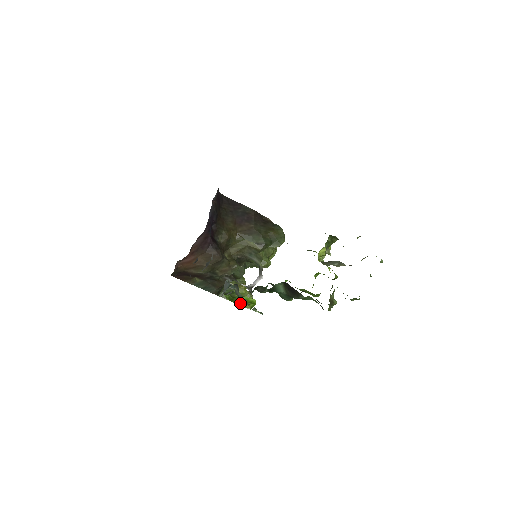
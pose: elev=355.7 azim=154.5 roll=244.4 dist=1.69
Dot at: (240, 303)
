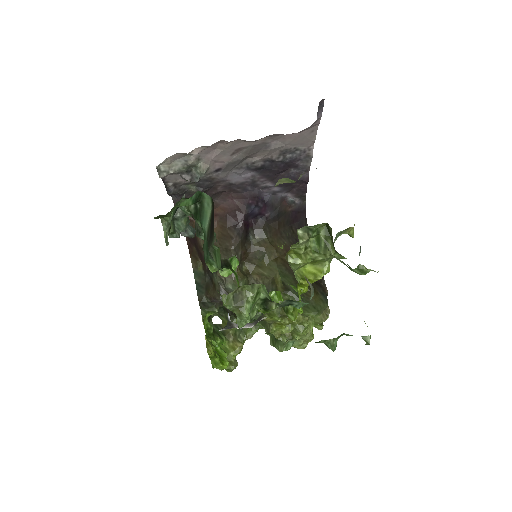
Dot at: (209, 340)
